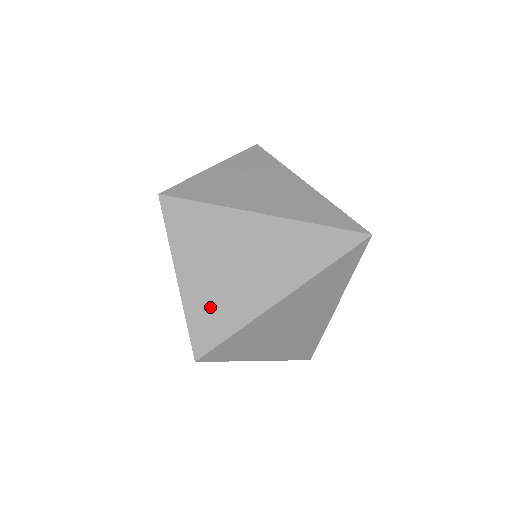
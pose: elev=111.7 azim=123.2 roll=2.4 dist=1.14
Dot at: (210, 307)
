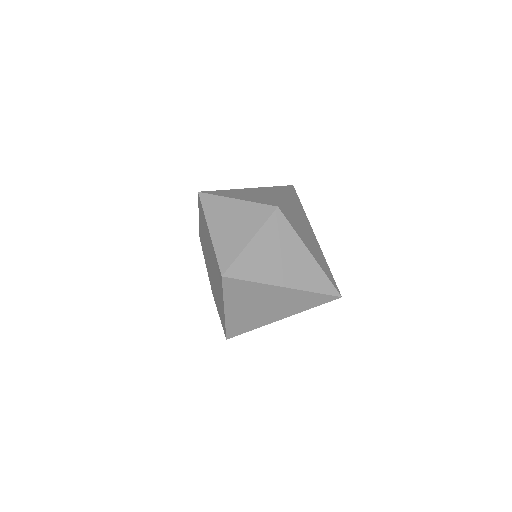
Dot at: (241, 321)
